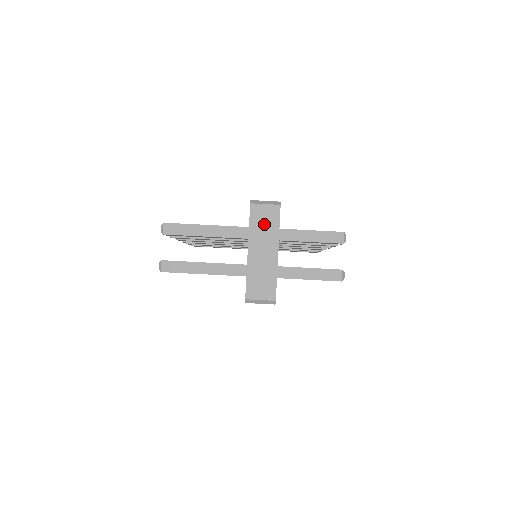
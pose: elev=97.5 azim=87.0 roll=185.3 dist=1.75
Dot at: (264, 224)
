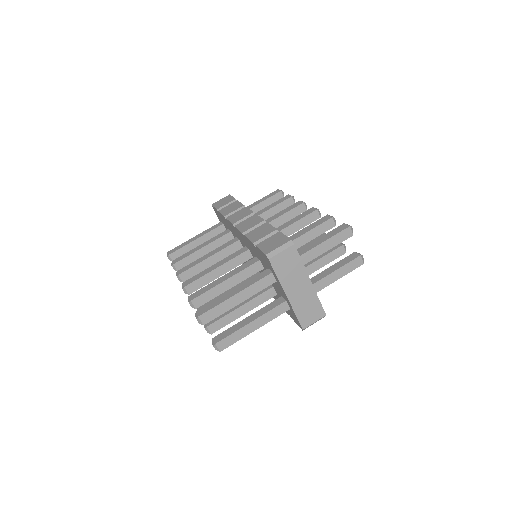
Dot at: (289, 268)
